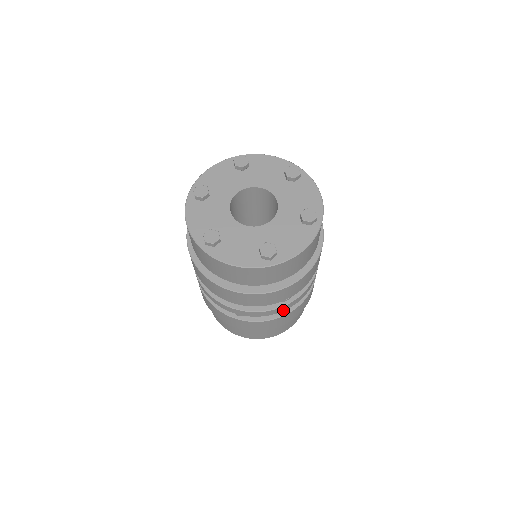
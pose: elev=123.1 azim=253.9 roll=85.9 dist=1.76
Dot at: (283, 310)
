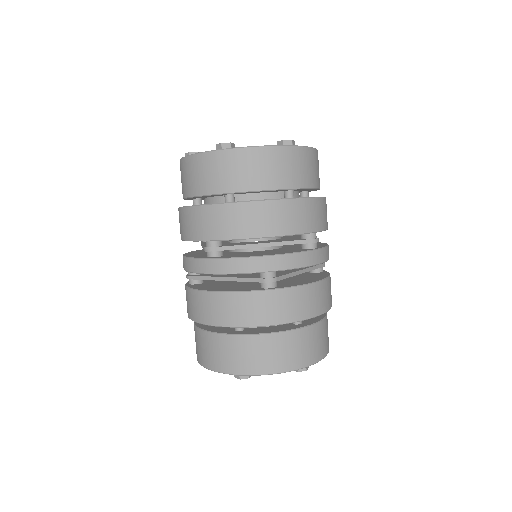
Dot at: (317, 262)
